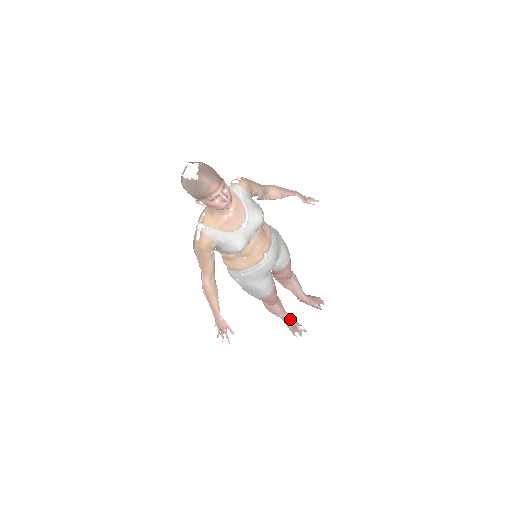
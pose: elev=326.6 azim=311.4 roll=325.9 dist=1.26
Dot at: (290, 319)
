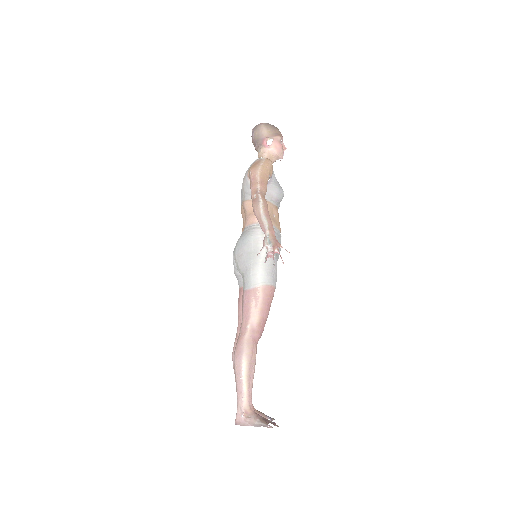
Dot at: (254, 410)
